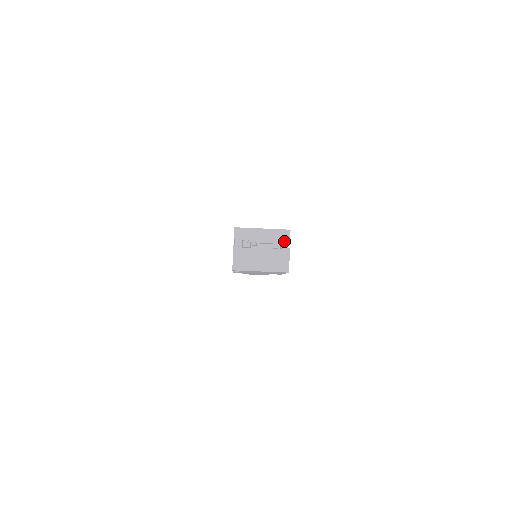
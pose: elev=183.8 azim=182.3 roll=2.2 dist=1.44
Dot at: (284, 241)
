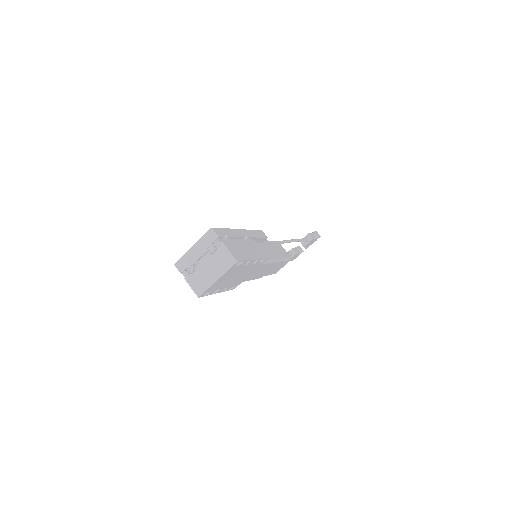
Dot at: (214, 241)
